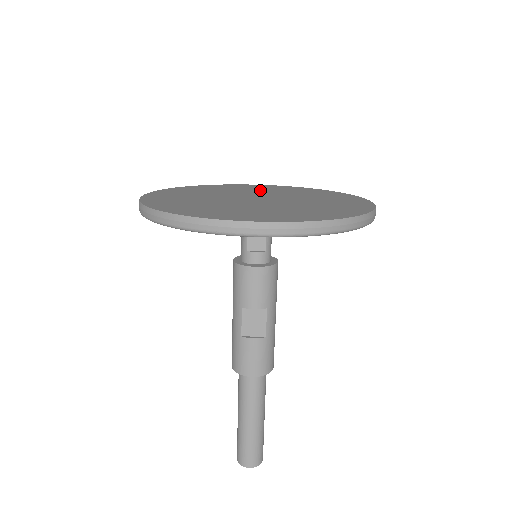
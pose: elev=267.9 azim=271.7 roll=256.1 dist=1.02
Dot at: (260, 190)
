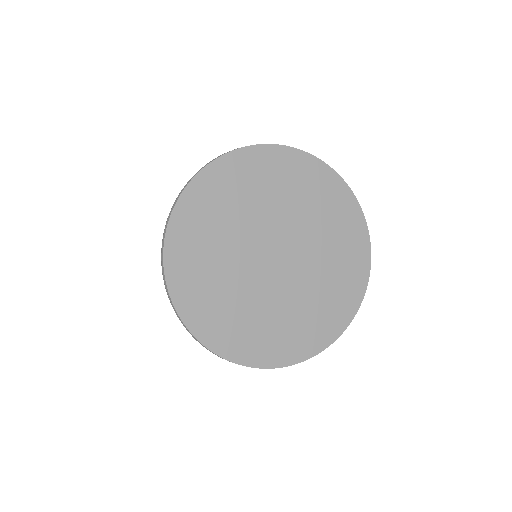
Dot at: (318, 220)
